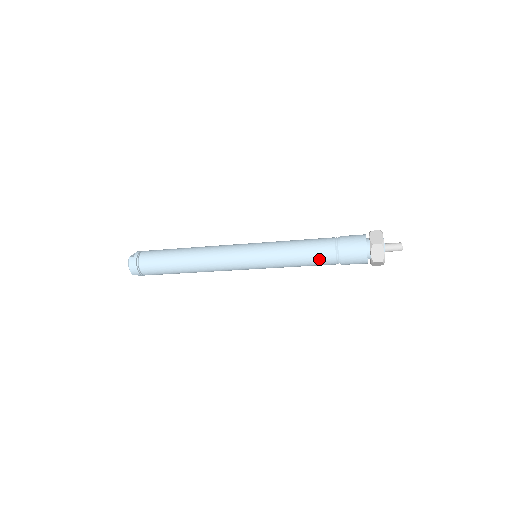
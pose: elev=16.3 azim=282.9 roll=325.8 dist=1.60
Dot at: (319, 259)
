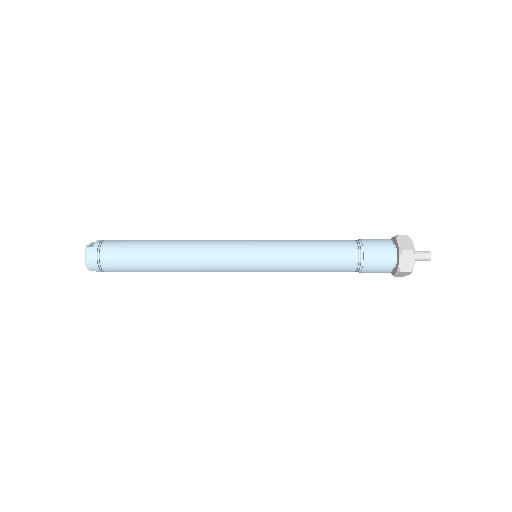
Dot at: (337, 264)
